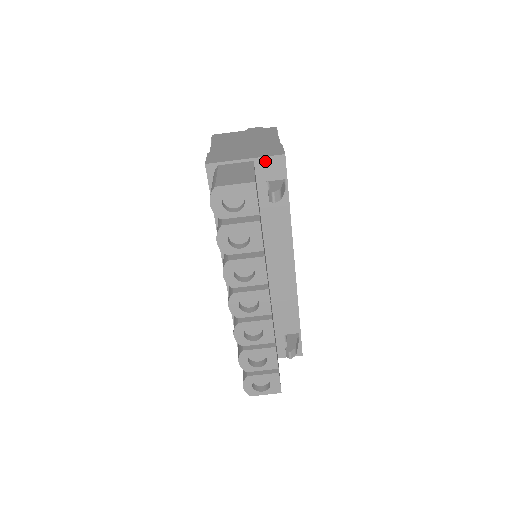
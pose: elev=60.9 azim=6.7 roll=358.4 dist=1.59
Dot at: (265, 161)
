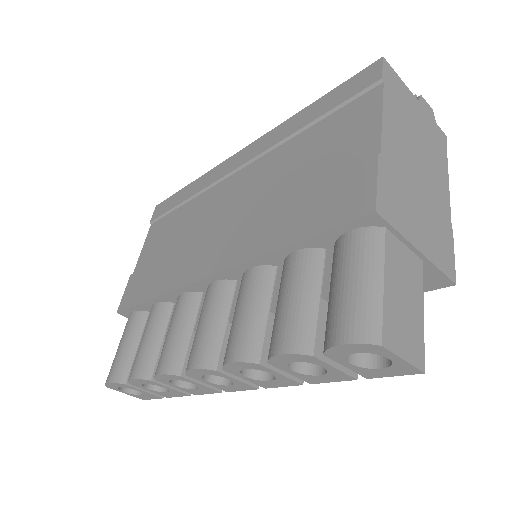
Dot at: (431, 270)
